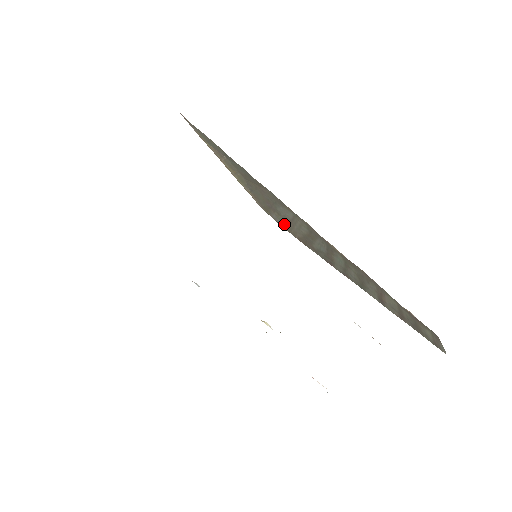
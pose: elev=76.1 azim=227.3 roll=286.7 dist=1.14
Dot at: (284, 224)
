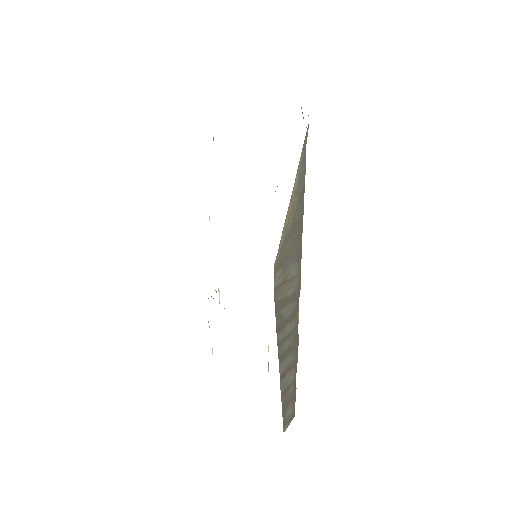
Dot at: (278, 284)
